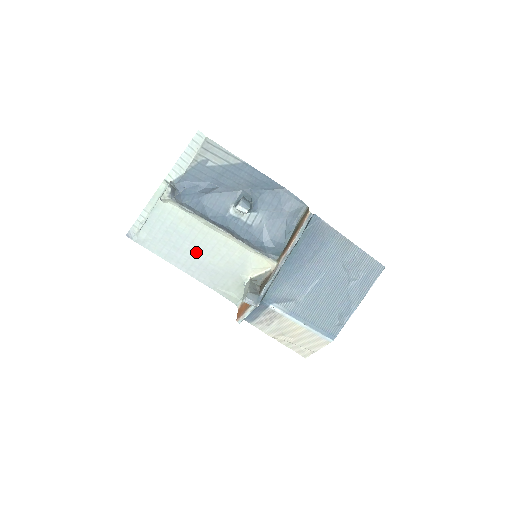
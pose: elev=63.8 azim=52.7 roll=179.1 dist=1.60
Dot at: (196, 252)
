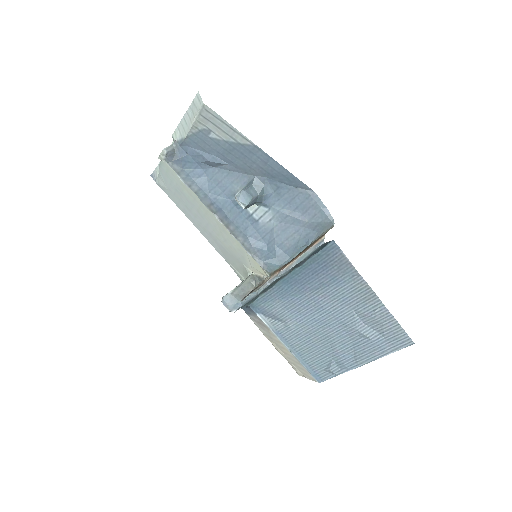
Dot at: (204, 222)
